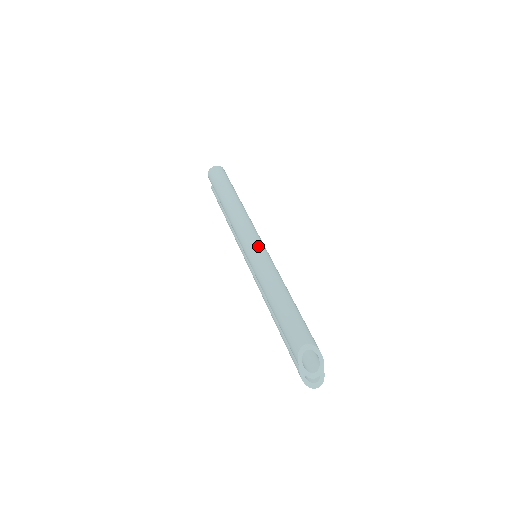
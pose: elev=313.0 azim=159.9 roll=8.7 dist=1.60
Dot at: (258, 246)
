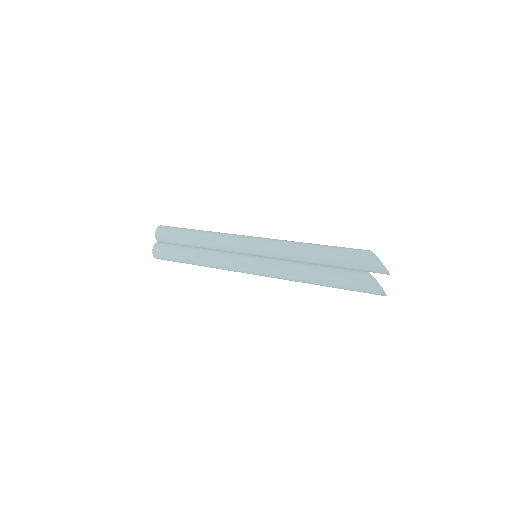
Dot at: occluded
